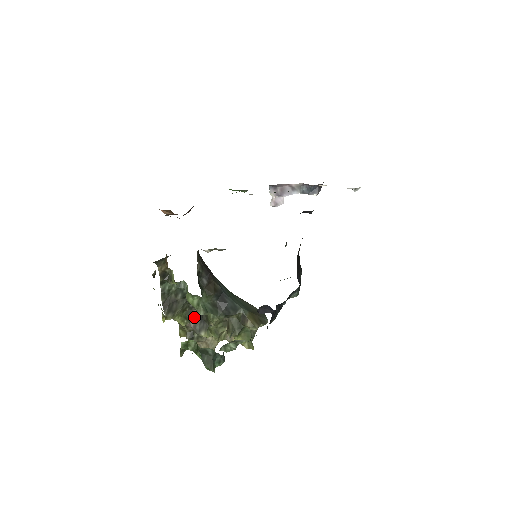
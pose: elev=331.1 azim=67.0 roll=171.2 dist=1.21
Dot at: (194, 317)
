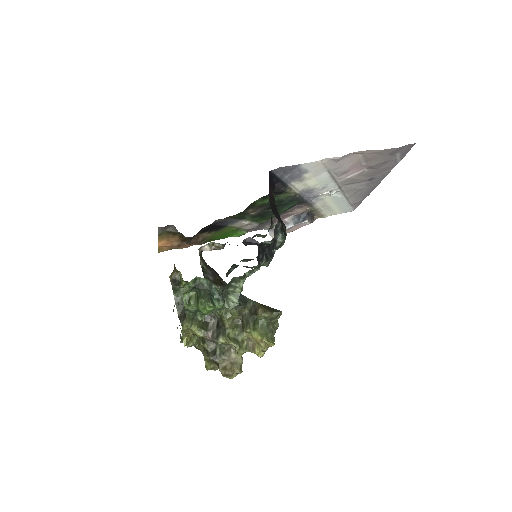
Dot at: (211, 327)
